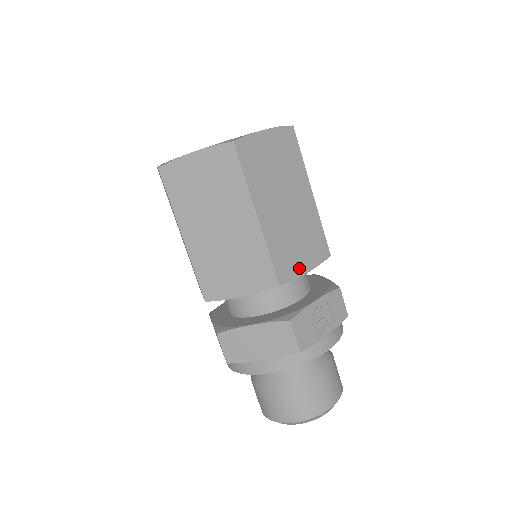
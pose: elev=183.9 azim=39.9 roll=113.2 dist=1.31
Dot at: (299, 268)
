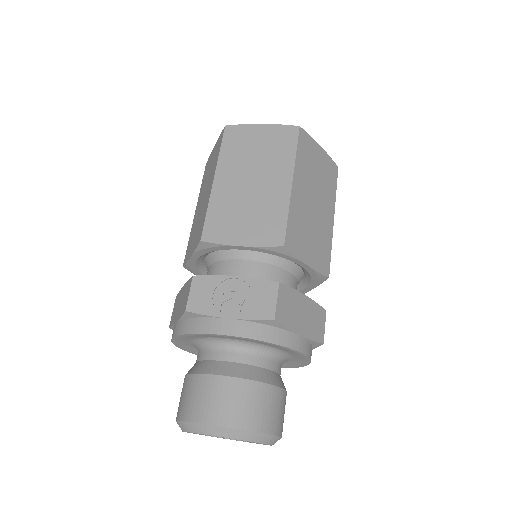
Dot at: (233, 238)
